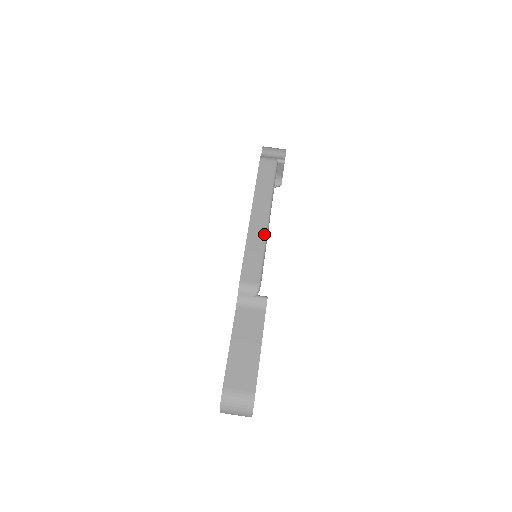
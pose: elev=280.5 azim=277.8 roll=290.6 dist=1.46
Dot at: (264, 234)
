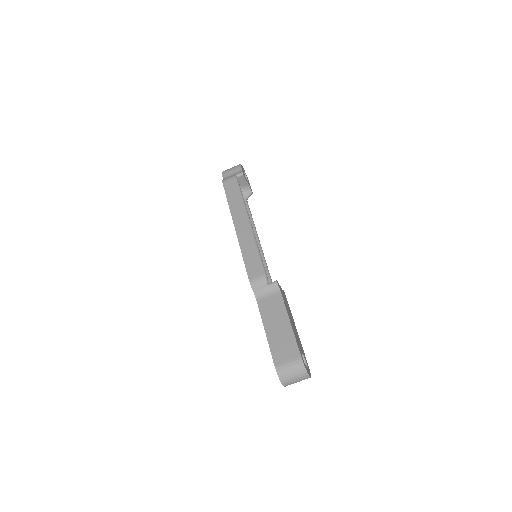
Dot at: (251, 236)
